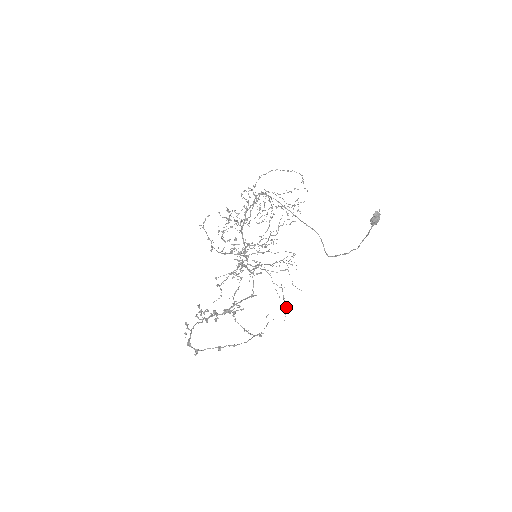
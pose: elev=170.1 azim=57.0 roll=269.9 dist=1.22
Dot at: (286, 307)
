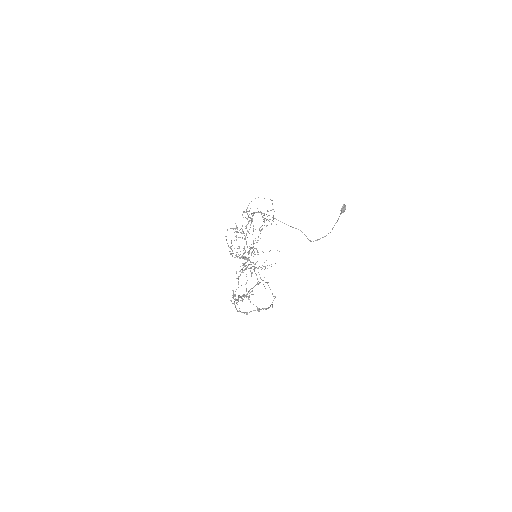
Dot at: occluded
